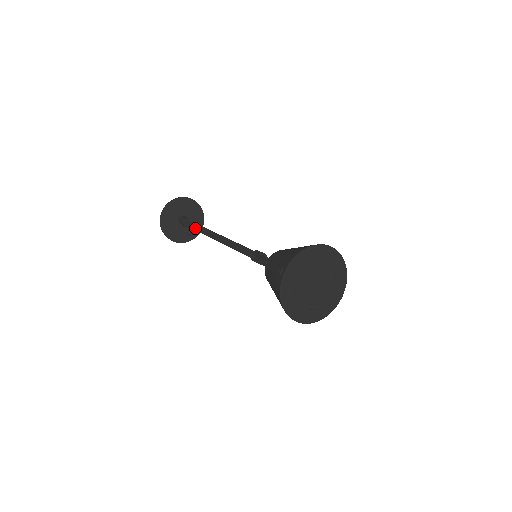
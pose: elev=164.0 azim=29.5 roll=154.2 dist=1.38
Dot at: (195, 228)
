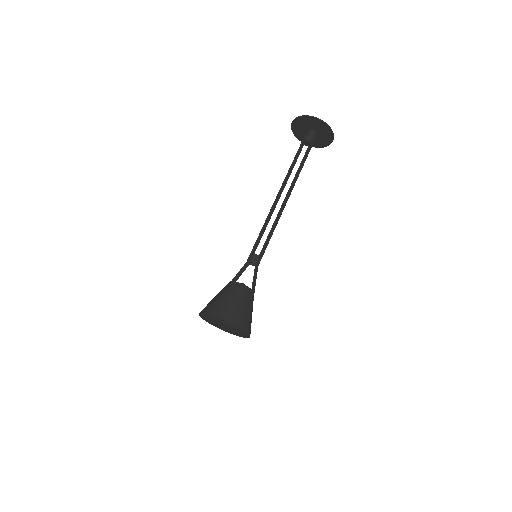
Dot at: (291, 169)
